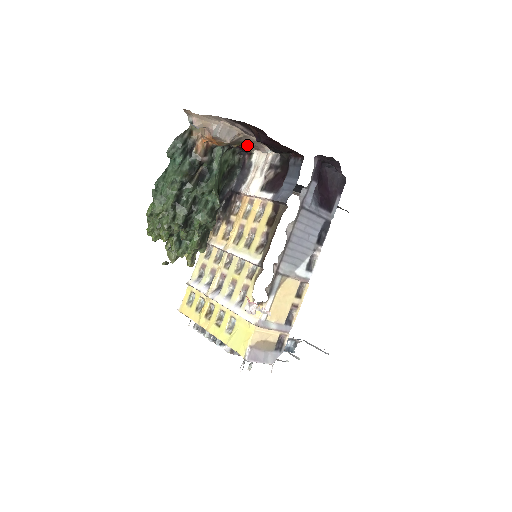
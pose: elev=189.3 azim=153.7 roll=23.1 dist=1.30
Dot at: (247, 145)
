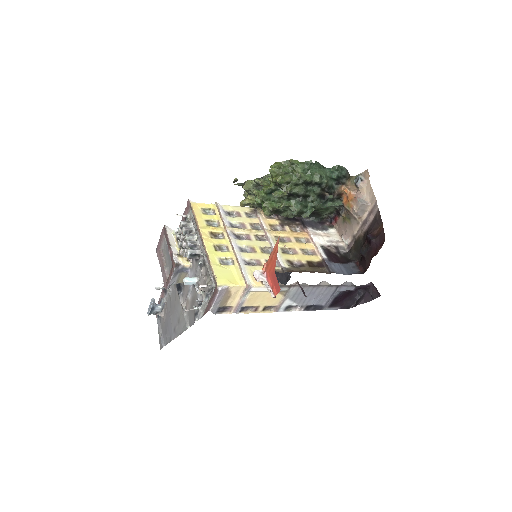
Dot at: (342, 223)
